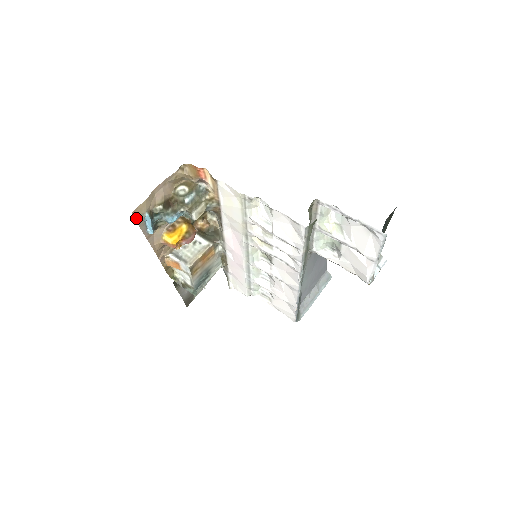
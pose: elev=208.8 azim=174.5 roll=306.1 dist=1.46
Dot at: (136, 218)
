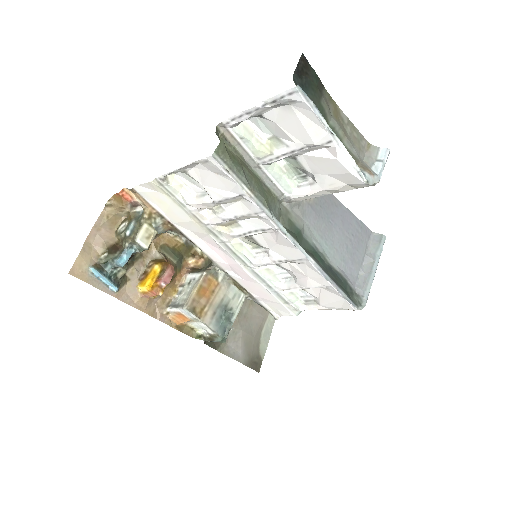
Dot at: (80, 278)
